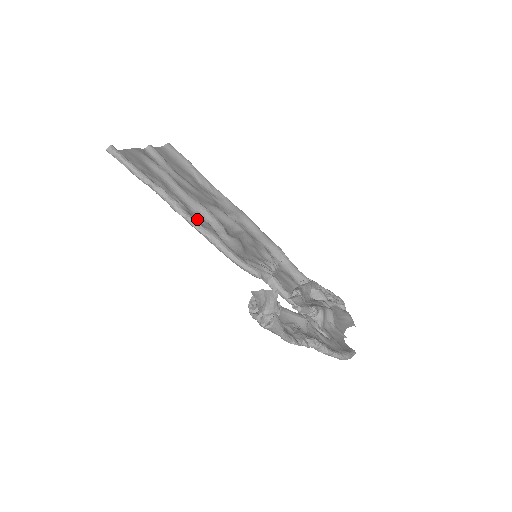
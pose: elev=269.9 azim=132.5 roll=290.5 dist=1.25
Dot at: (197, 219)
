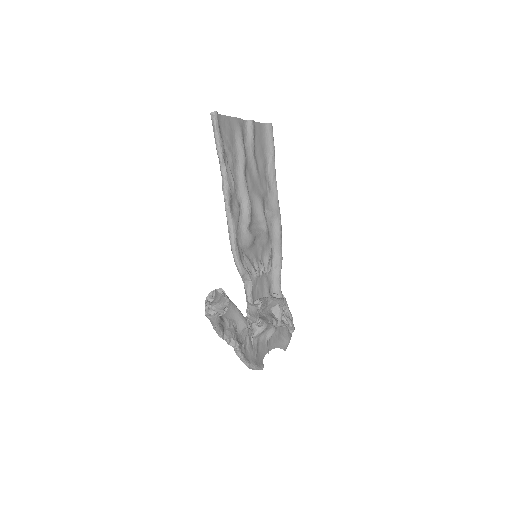
Dot at: (235, 204)
